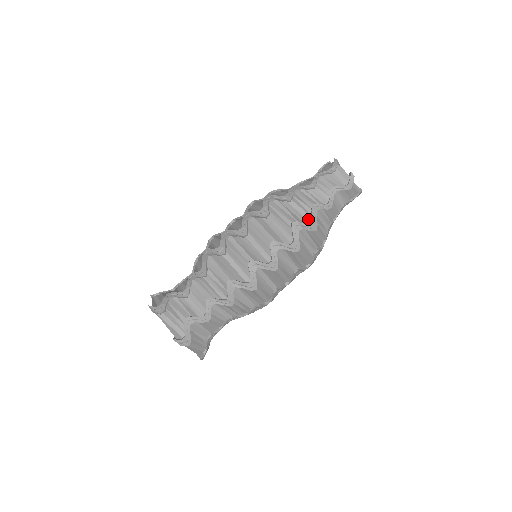
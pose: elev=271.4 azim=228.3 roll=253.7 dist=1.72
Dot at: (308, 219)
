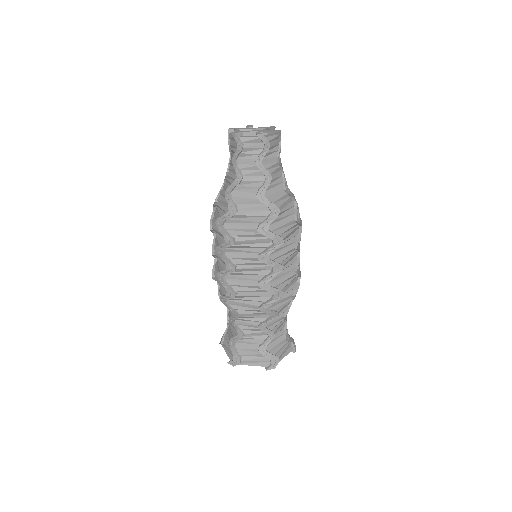
Dot at: (265, 210)
